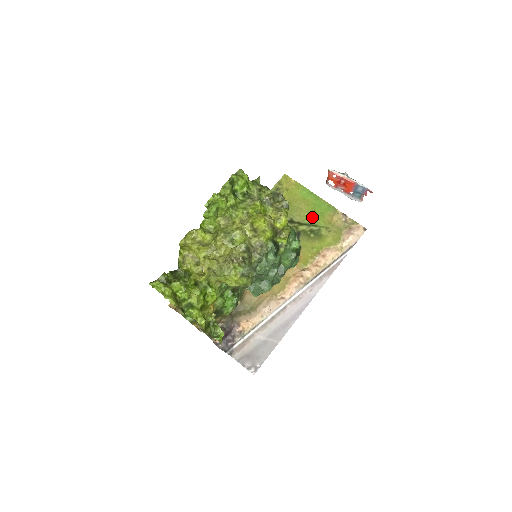
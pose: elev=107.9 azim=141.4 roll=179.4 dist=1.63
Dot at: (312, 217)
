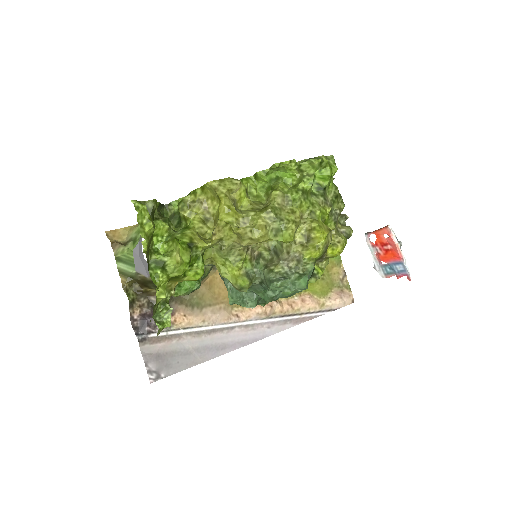
Dot at: occluded
